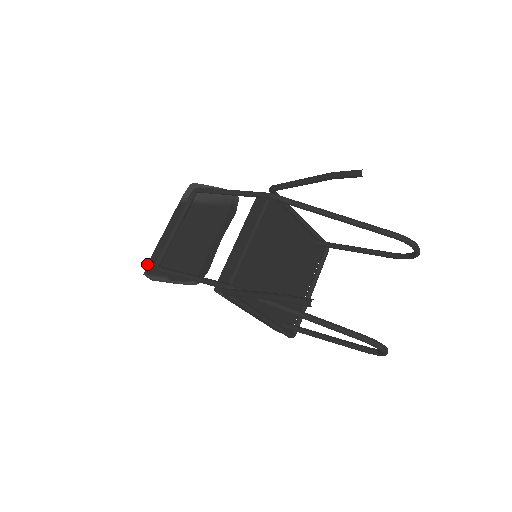
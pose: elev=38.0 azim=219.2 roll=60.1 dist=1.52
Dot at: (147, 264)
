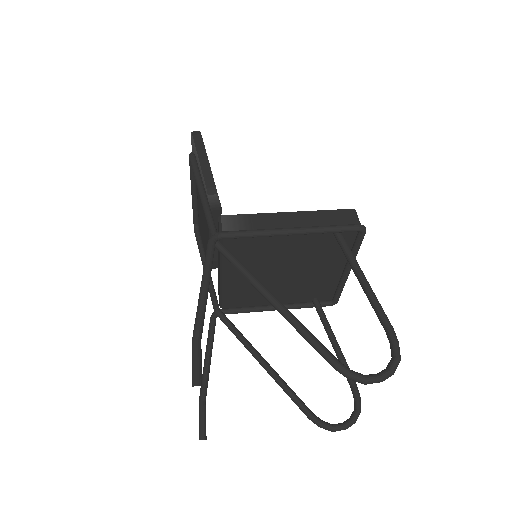
Dot at: occluded
